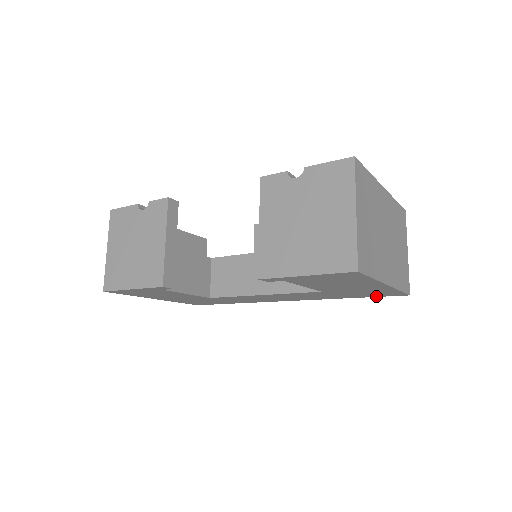
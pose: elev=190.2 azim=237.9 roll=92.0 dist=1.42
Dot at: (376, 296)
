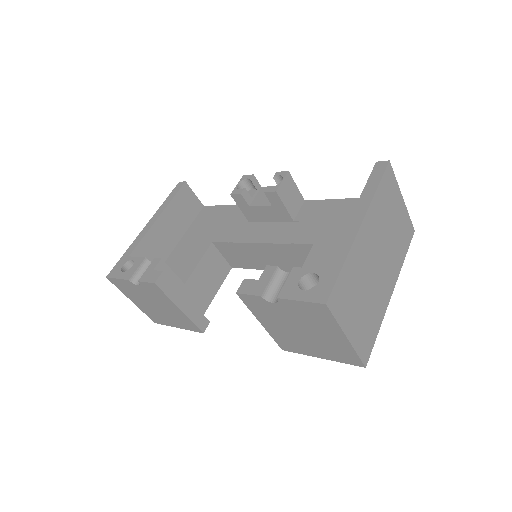
Dot at: occluded
